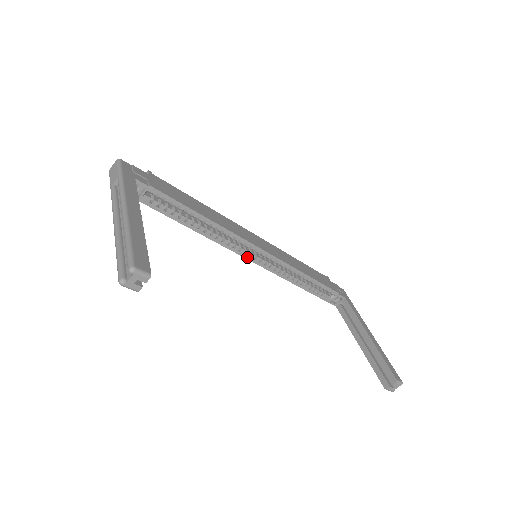
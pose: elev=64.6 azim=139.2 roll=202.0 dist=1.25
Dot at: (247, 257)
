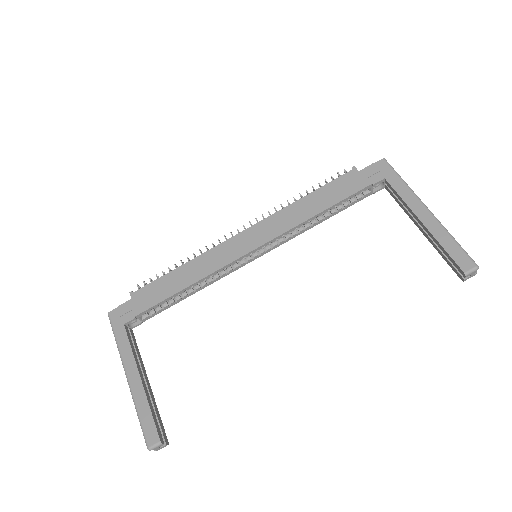
Dot at: (252, 260)
